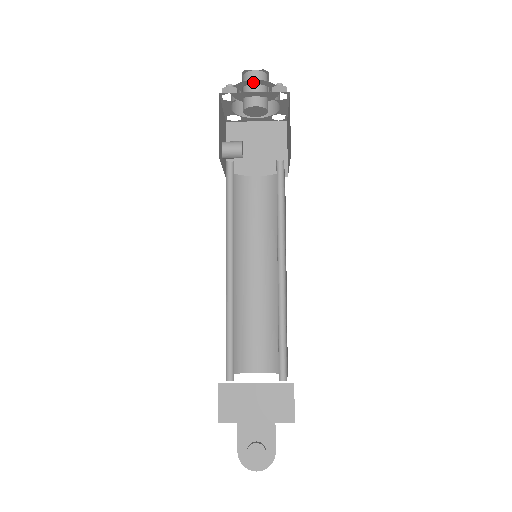
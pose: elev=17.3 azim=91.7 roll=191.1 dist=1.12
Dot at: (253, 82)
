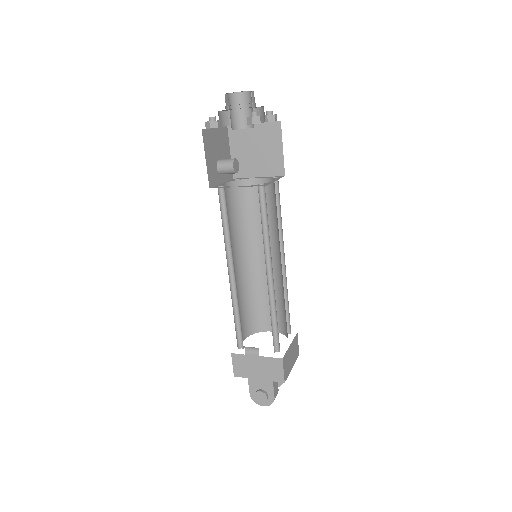
Dot at: occluded
